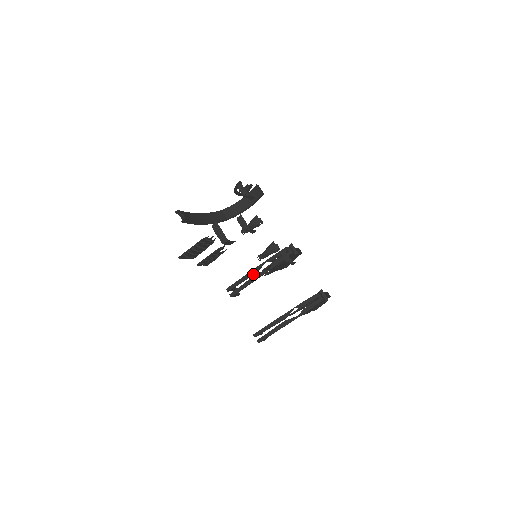
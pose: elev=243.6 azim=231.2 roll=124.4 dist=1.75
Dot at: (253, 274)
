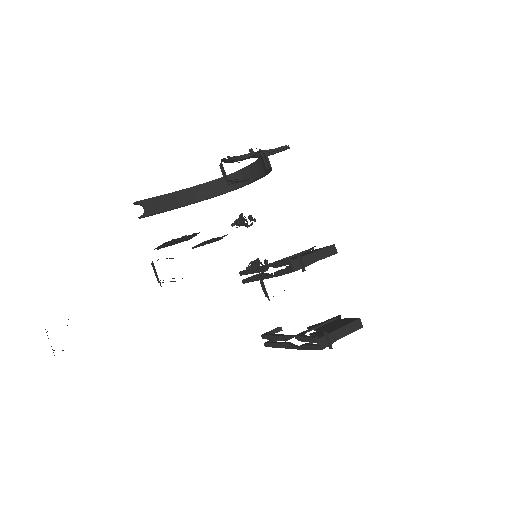
Dot at: (259, 272)
